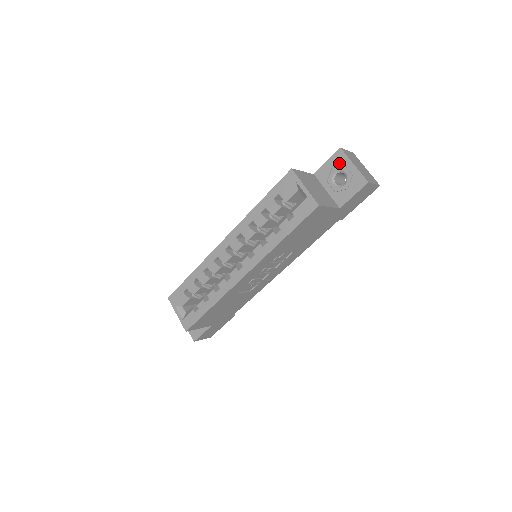
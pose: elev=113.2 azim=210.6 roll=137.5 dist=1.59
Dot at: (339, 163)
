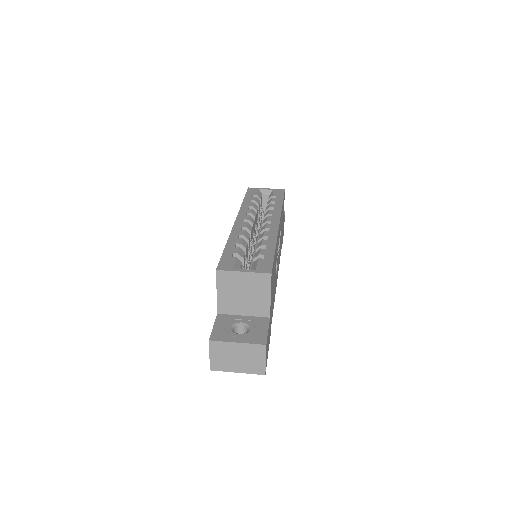
Dot at: occluded
